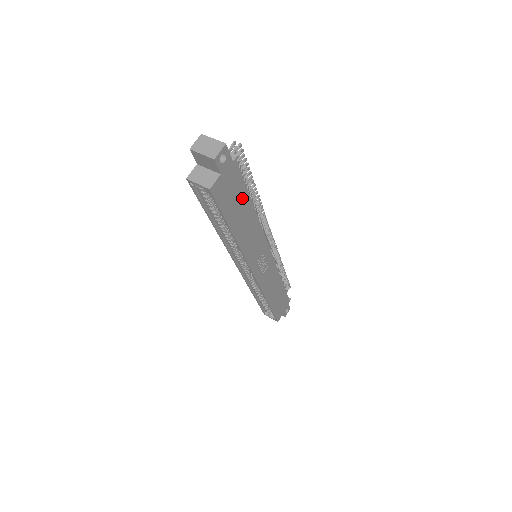
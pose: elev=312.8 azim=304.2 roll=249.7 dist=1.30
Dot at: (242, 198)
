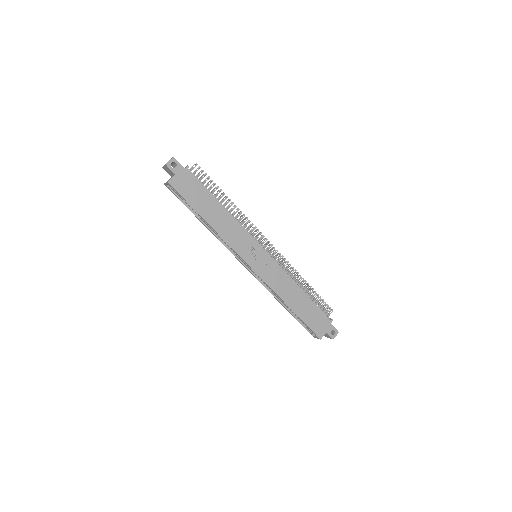
Dot at: (205, 195)
